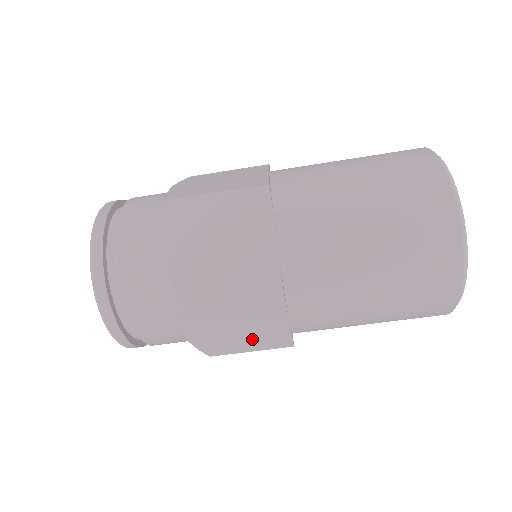
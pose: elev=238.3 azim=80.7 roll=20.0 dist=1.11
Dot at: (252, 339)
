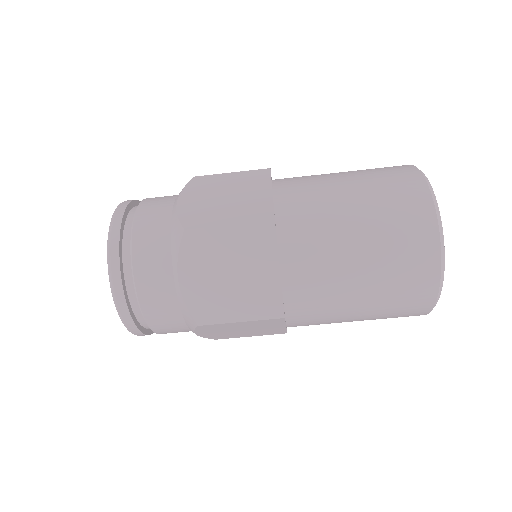
Dot at: (253, 332)
